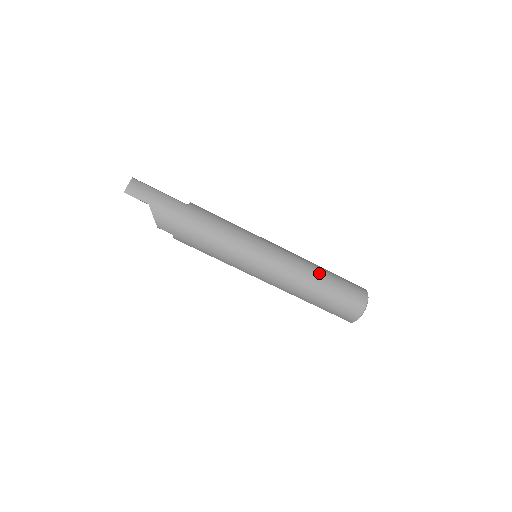
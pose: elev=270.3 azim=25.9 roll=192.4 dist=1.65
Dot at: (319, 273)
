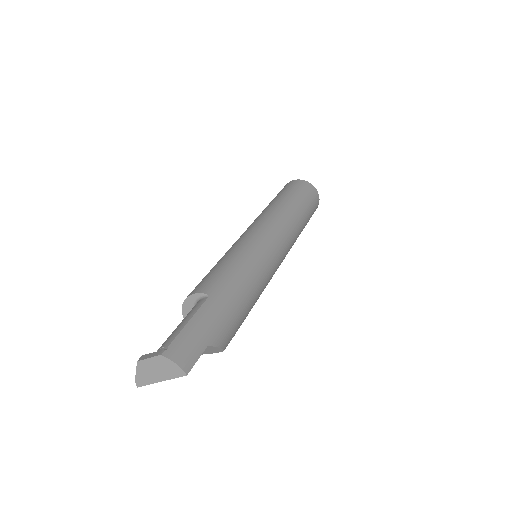
Dot at: (288, 205)
